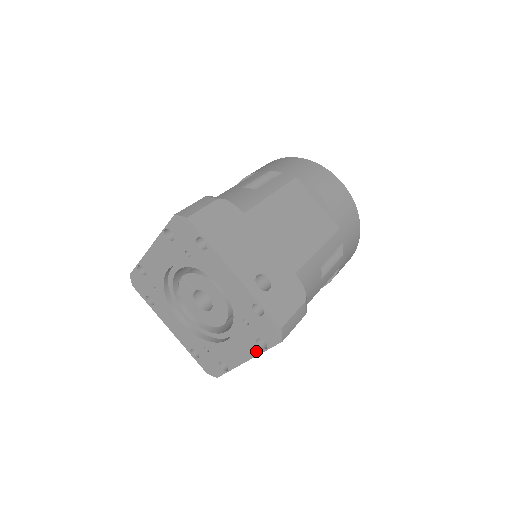
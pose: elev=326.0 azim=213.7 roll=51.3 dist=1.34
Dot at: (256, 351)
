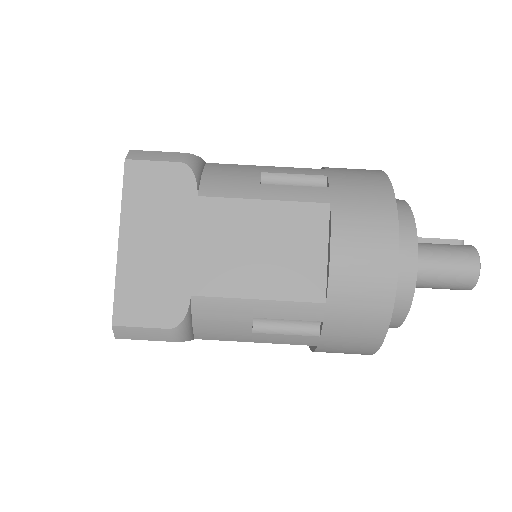
Dot at: occluded
